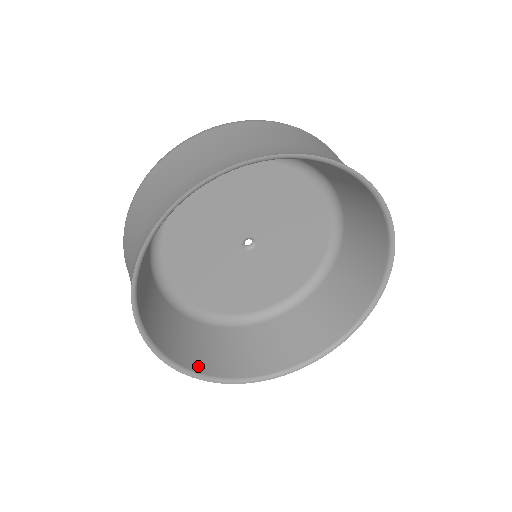
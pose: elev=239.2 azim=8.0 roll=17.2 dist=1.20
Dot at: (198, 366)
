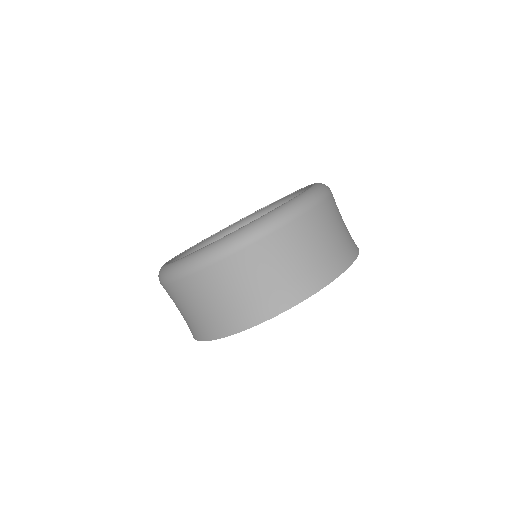
Dot at: occluded
